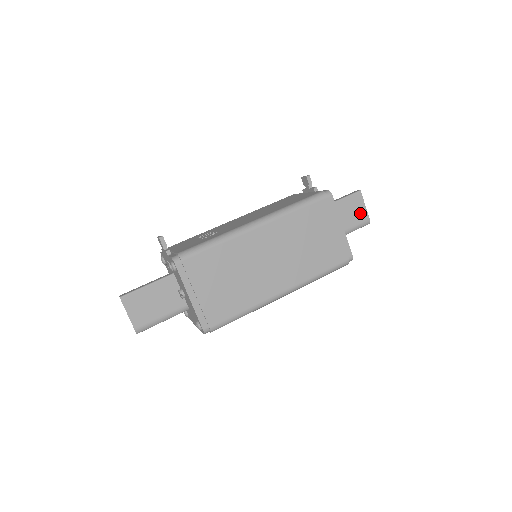
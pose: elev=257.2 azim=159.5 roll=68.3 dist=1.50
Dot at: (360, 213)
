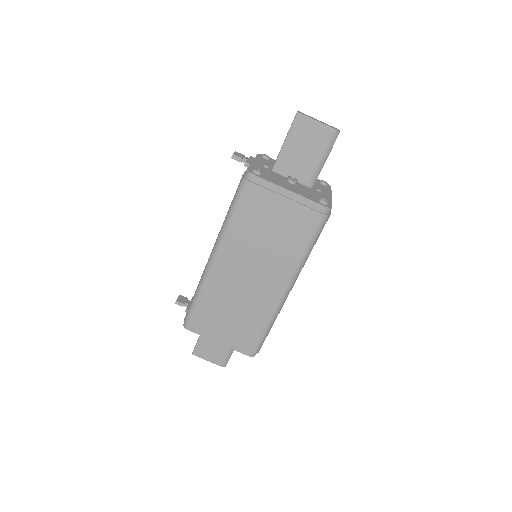
Dot at: (318, 134)
